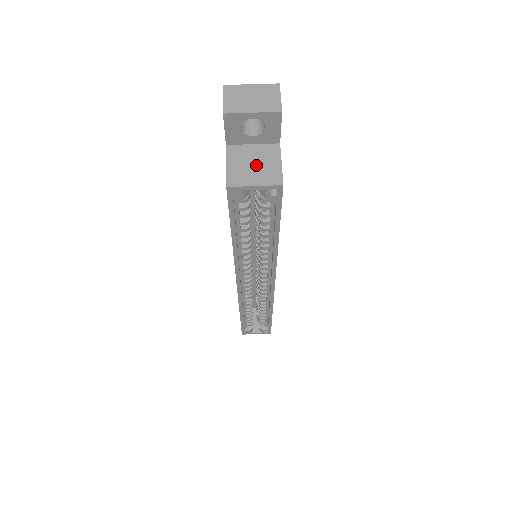
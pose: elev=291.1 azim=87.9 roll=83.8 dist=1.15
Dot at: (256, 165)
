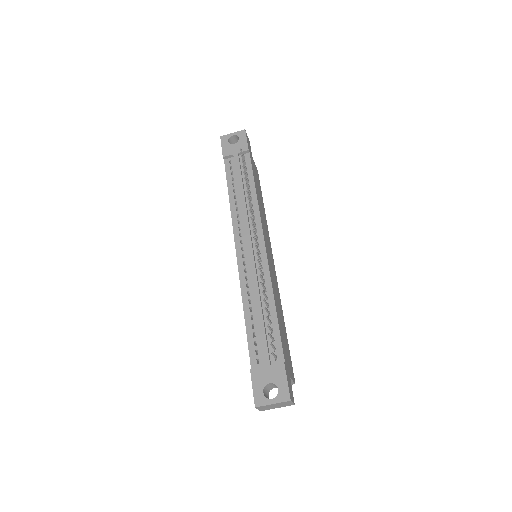
Dot at: occluded
